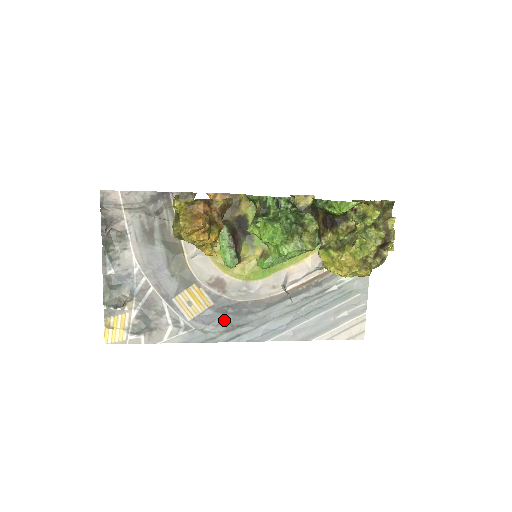
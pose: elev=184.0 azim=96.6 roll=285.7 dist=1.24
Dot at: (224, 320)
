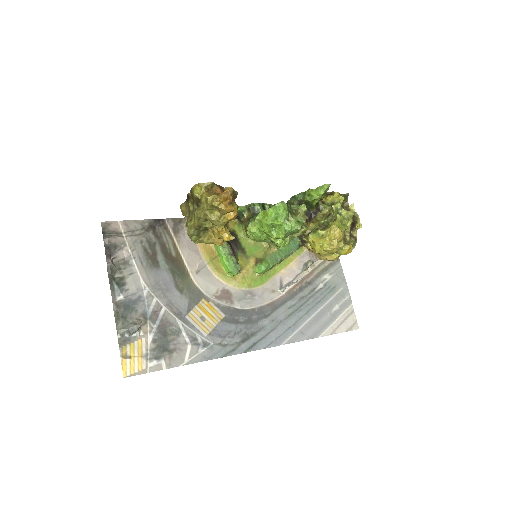
Dot at: (238, 330)
